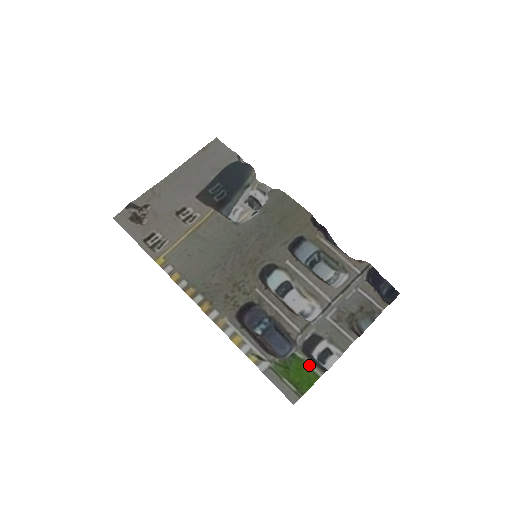
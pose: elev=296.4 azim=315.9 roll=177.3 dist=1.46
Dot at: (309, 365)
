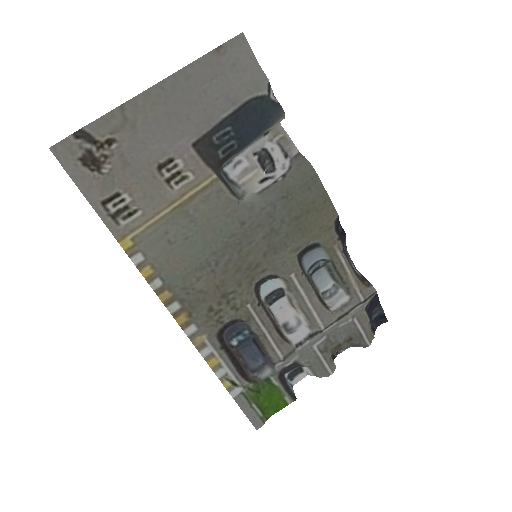
Dot at: (282, 393)
